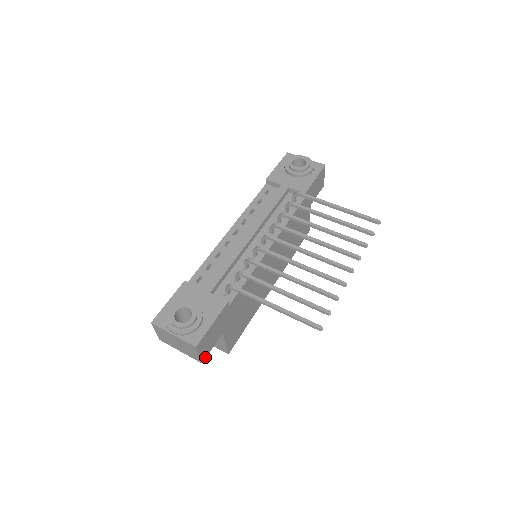
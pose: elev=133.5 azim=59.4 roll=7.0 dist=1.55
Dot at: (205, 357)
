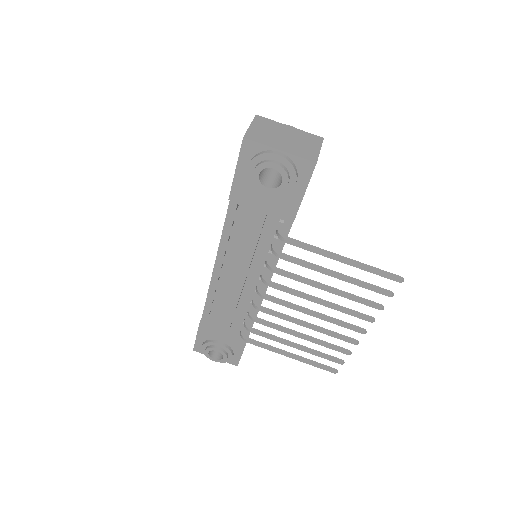
Dot at: occluded
